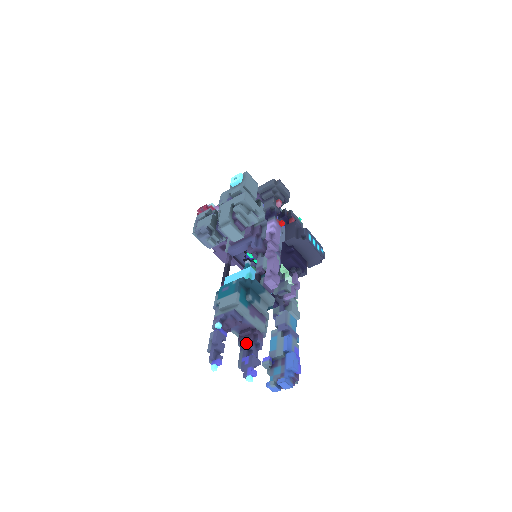
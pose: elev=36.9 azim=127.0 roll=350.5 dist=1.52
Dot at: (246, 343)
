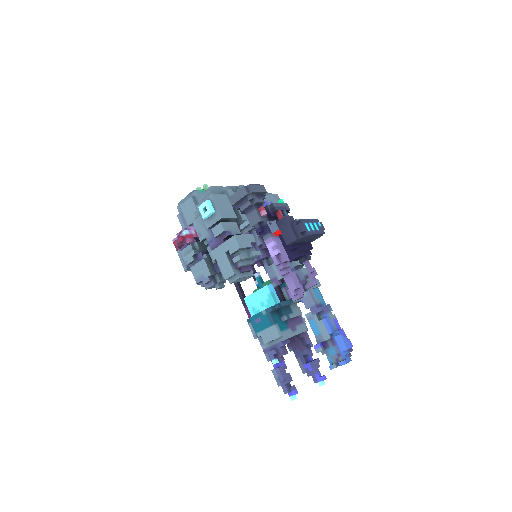
Dot at: (298, 350)
